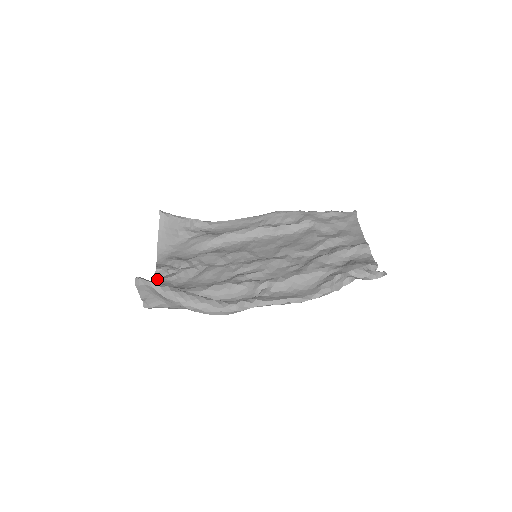
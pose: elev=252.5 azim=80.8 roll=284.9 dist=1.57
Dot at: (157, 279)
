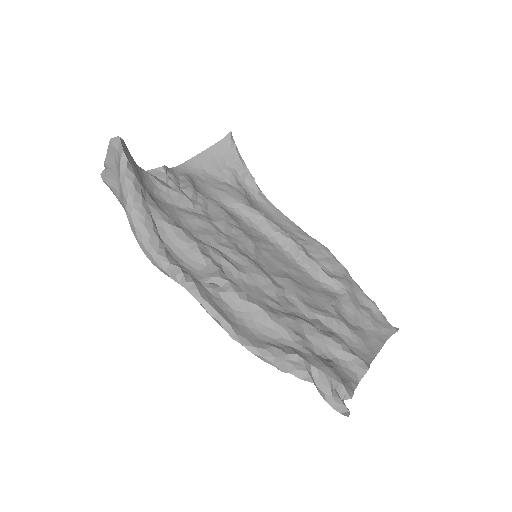
Dot at: occluded
